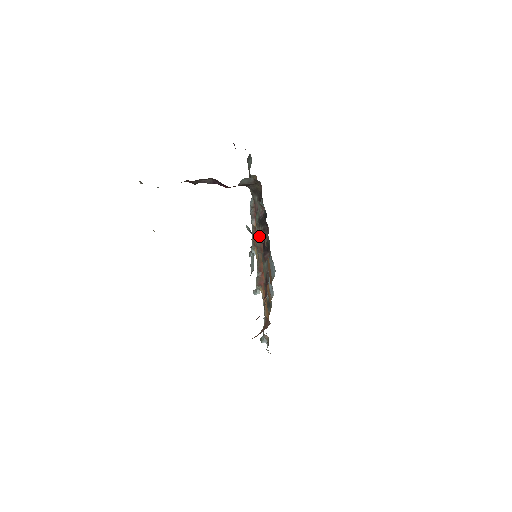
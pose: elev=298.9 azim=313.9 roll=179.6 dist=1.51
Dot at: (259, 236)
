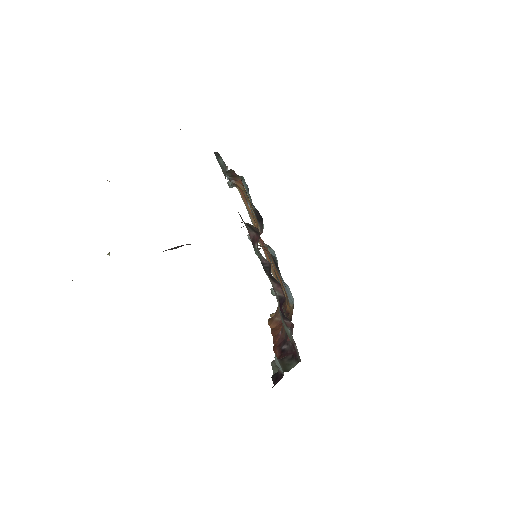
Dot at: (258, 249)
